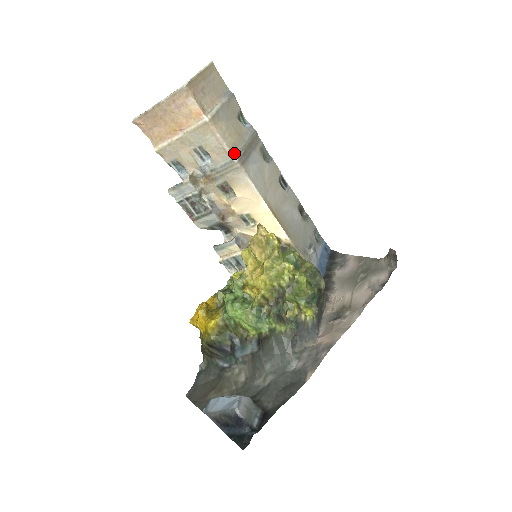
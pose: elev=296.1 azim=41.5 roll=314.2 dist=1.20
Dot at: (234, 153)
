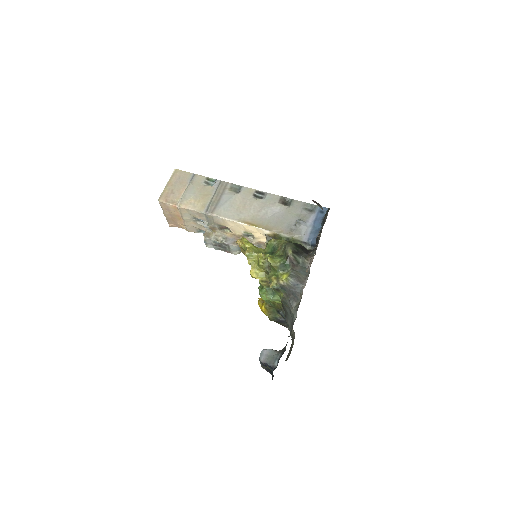
Dot at: (204, 210)
